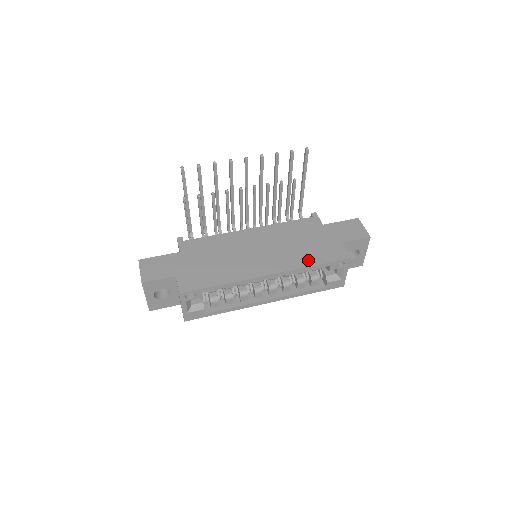
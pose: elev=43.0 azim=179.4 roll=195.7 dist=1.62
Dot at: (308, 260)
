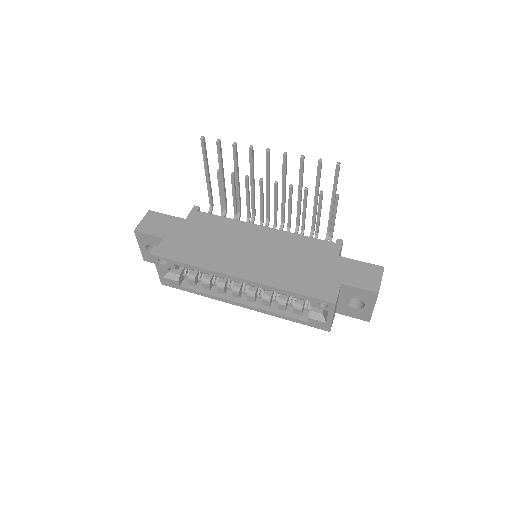
Dot at: (289, 283)
